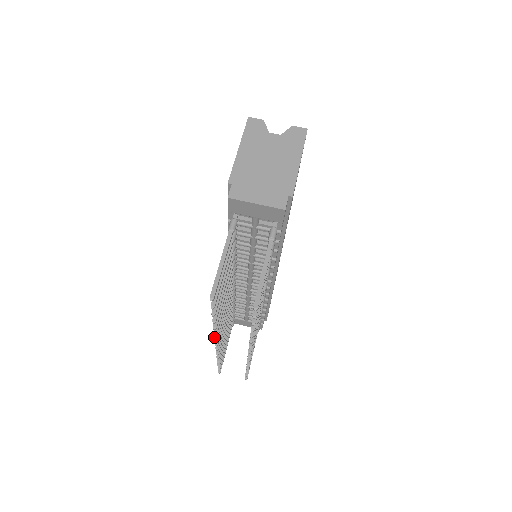
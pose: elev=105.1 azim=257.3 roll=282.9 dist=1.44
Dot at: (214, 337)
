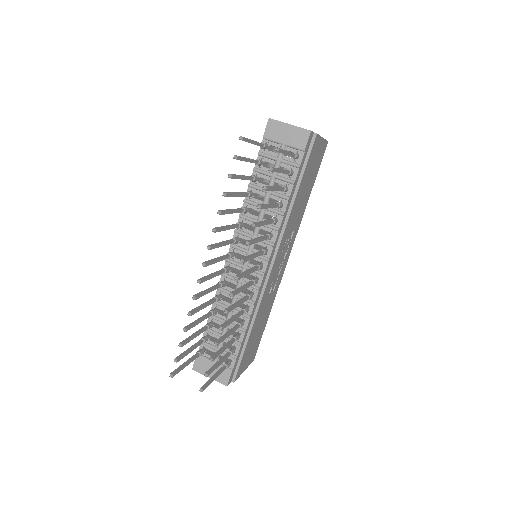
Dot at: (208, 245)
